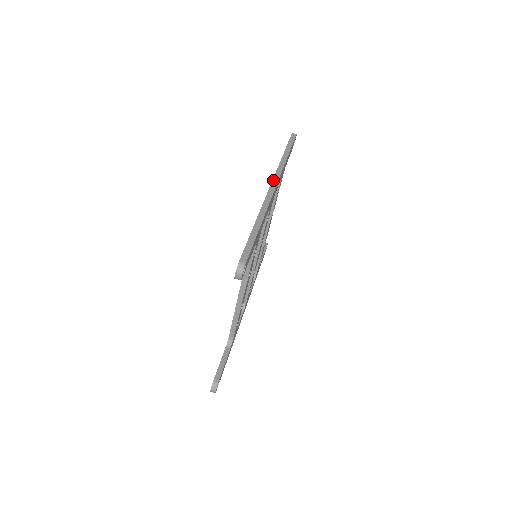
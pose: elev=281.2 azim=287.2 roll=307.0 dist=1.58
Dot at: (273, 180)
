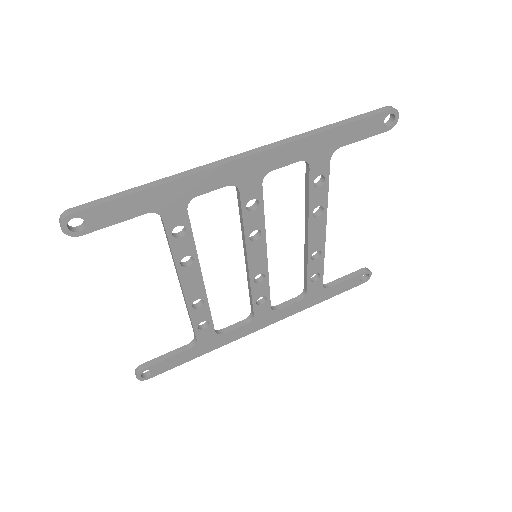
Dot at: (256, 148)
